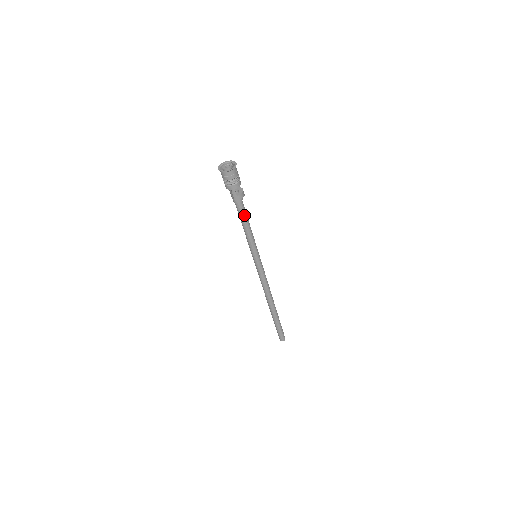
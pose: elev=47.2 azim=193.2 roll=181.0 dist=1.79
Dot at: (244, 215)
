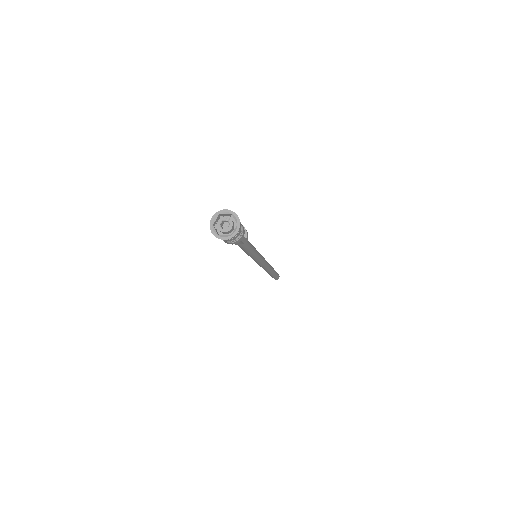
Dot at: (247, 243)
